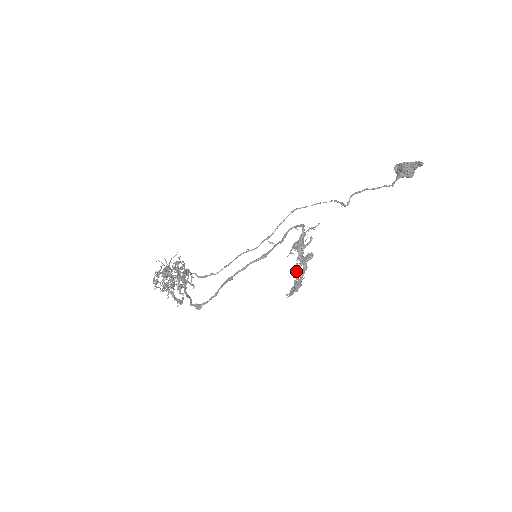
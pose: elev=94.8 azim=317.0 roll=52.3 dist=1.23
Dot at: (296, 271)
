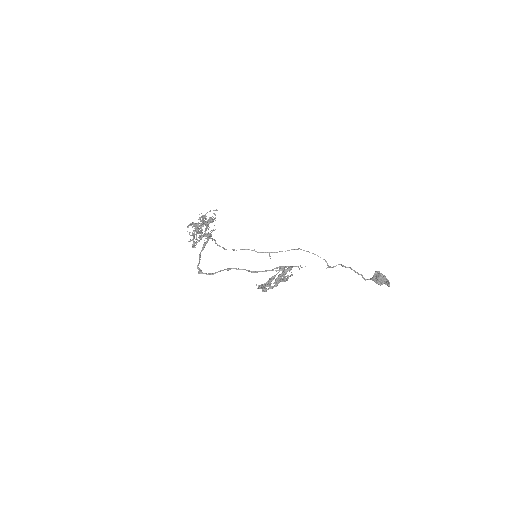
Dot at: (271, 281)
